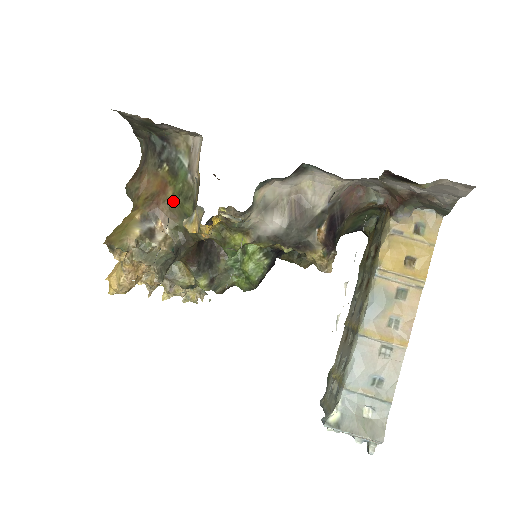
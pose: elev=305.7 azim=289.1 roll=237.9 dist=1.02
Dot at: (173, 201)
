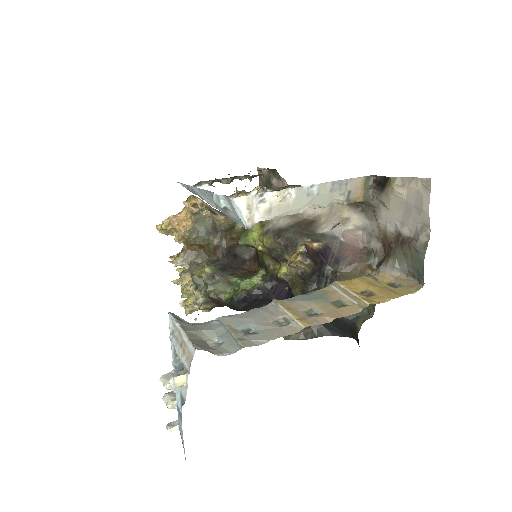
Dot at: occluded
